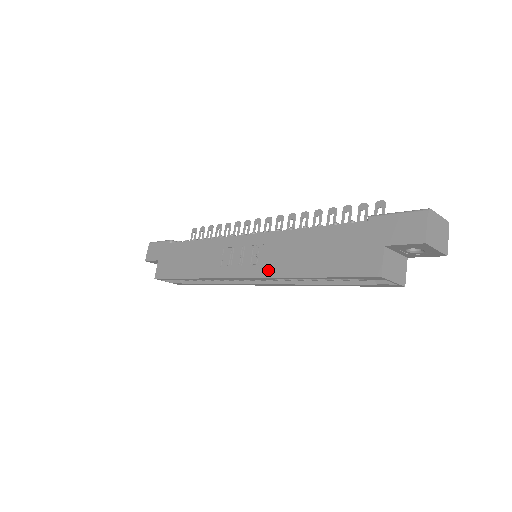
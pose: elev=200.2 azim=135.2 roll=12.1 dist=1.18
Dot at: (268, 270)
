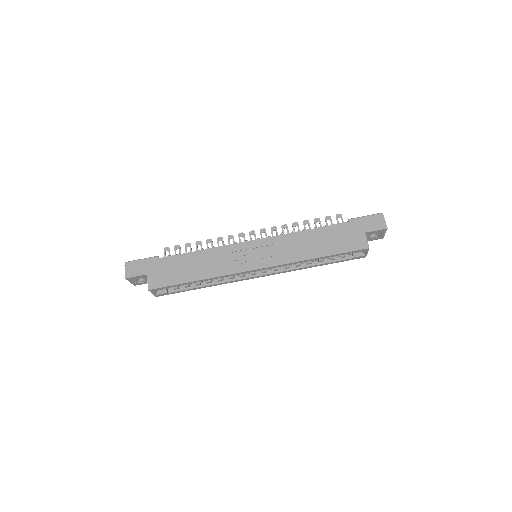
Dot at: (285, 259)
